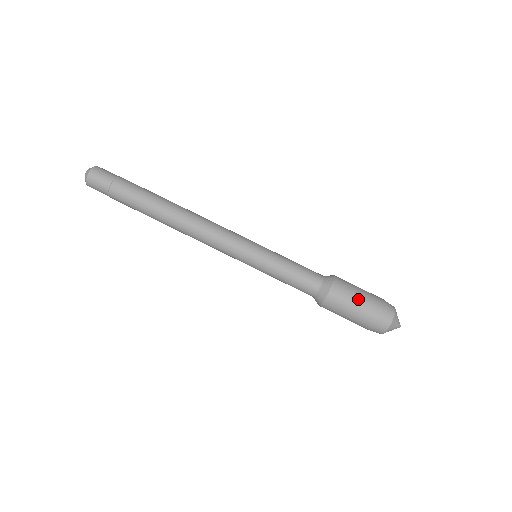
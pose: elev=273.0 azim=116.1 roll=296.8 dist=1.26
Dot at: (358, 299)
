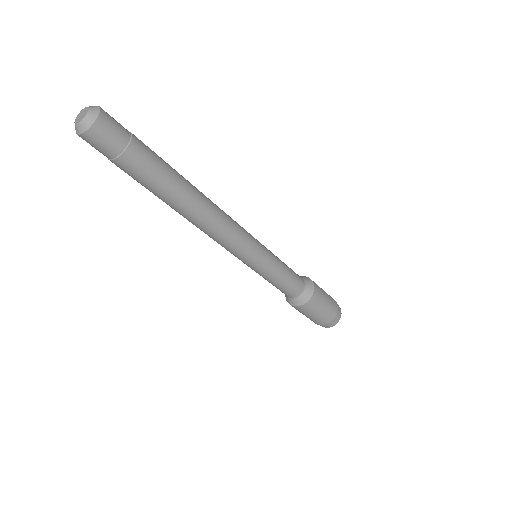
Dot at: (327, 301)
